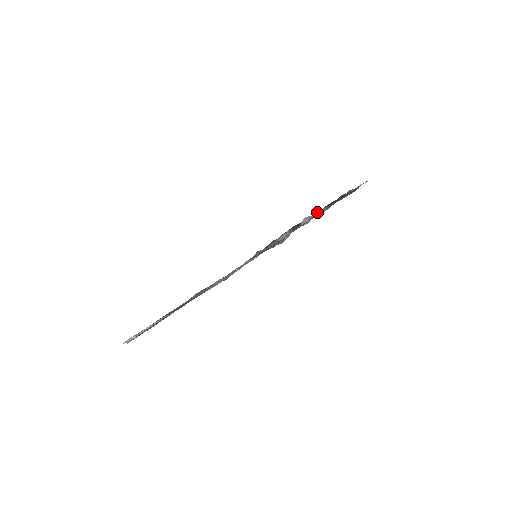
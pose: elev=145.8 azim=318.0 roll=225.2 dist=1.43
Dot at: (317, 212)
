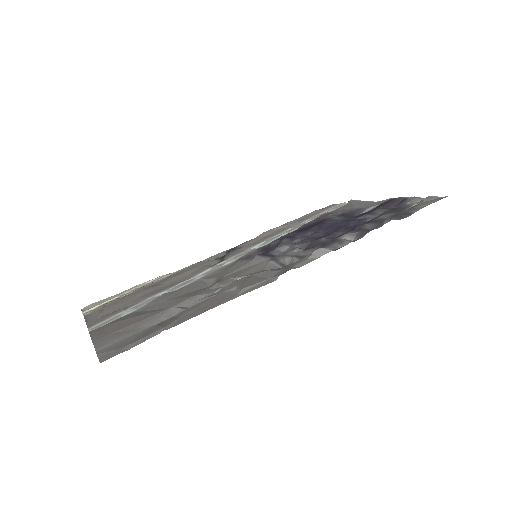
Dot at: (343, 236)
